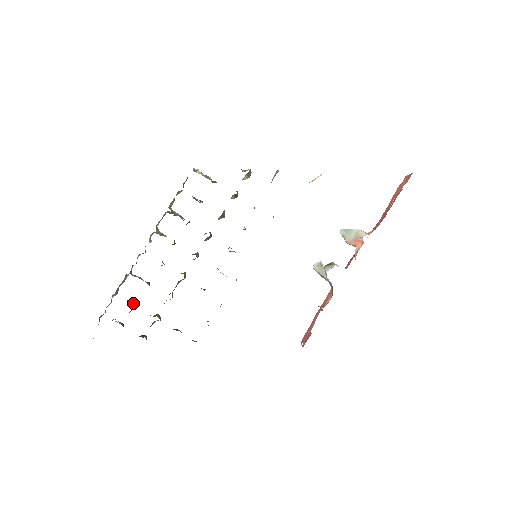
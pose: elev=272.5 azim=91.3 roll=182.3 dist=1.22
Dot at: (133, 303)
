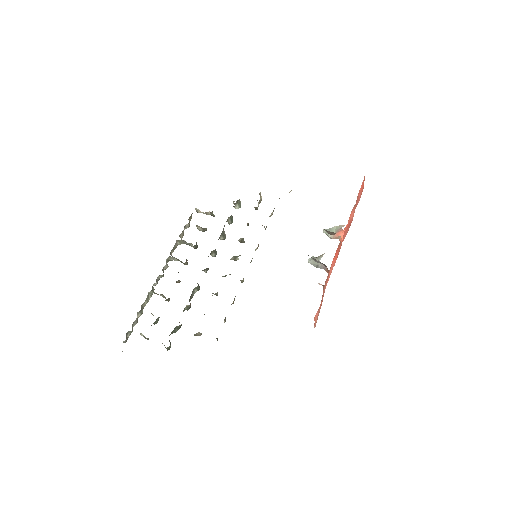
Dot at: occluded
